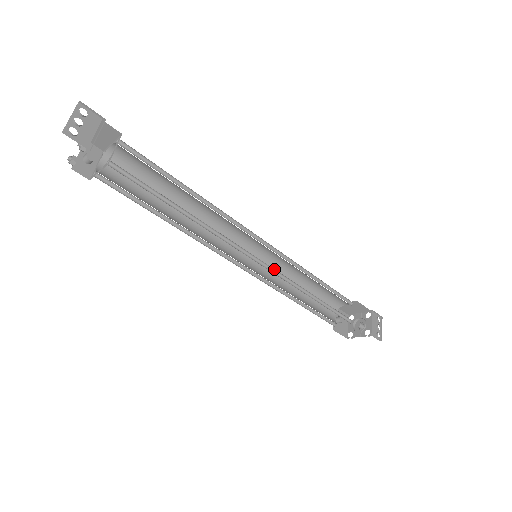
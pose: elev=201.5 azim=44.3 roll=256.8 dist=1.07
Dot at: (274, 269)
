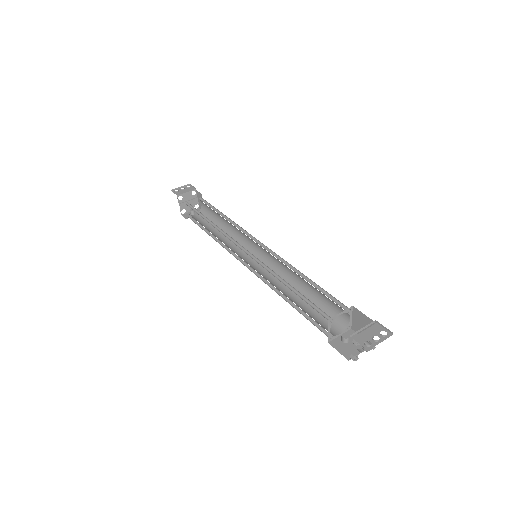
Dot at: (257, 258)
